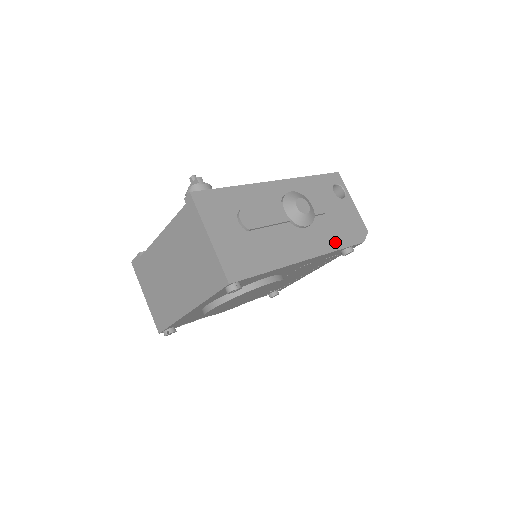
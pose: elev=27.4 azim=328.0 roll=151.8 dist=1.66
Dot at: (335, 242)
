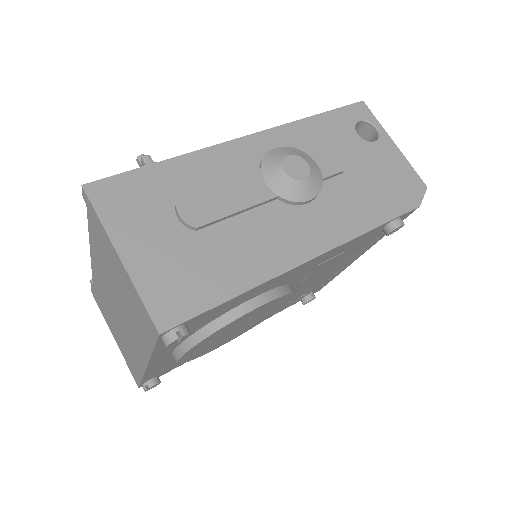
Dot at: (366, 216)
